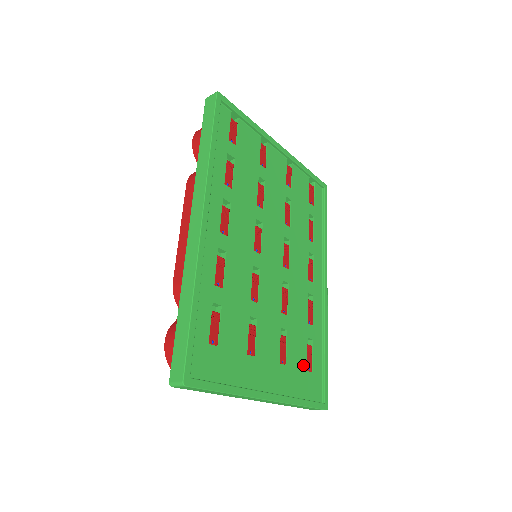
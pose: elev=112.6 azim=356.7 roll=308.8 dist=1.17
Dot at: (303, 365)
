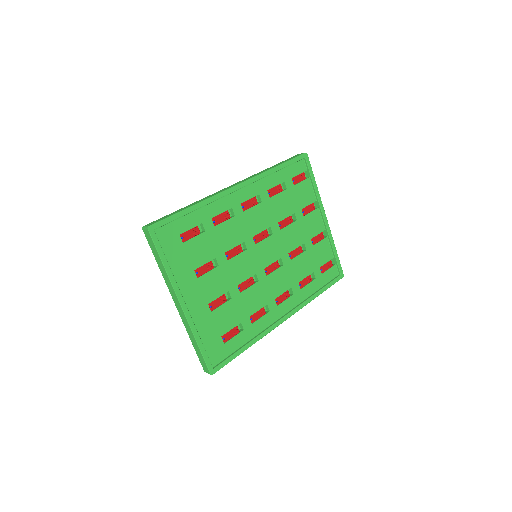
Dot at: (222, 330)
